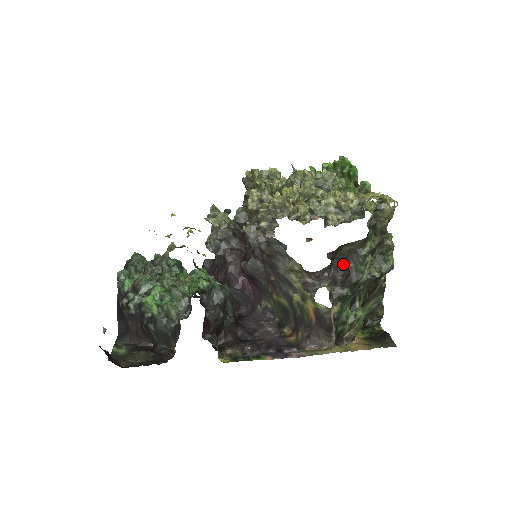
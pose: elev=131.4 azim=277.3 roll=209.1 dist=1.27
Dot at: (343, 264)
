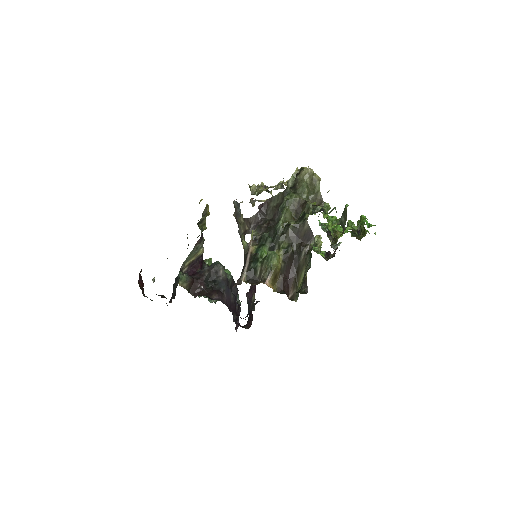
Dot at: (272, 219)
